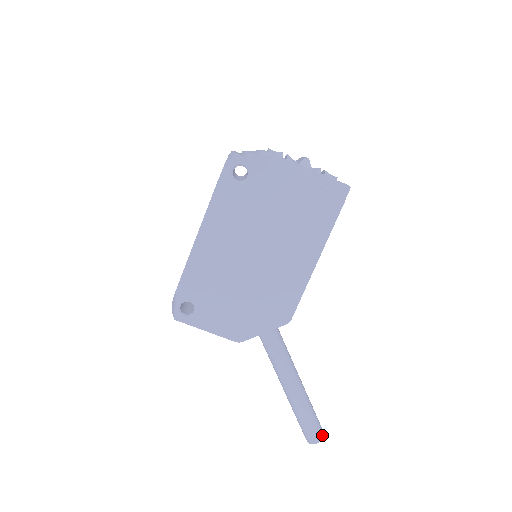
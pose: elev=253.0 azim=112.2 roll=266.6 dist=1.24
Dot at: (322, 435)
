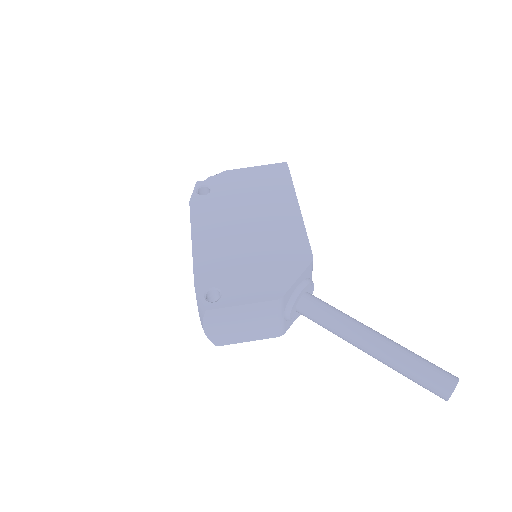
Dot at: (454, 376)
